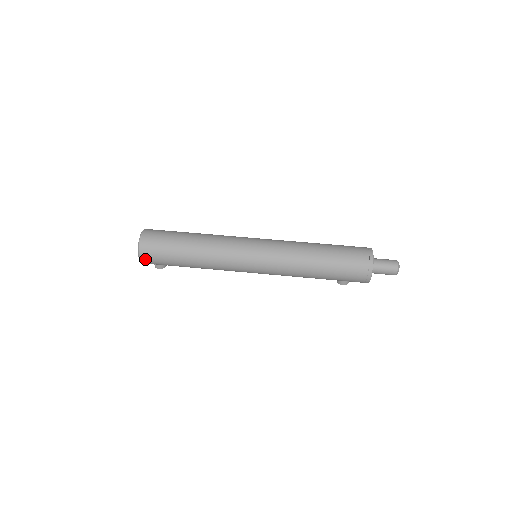
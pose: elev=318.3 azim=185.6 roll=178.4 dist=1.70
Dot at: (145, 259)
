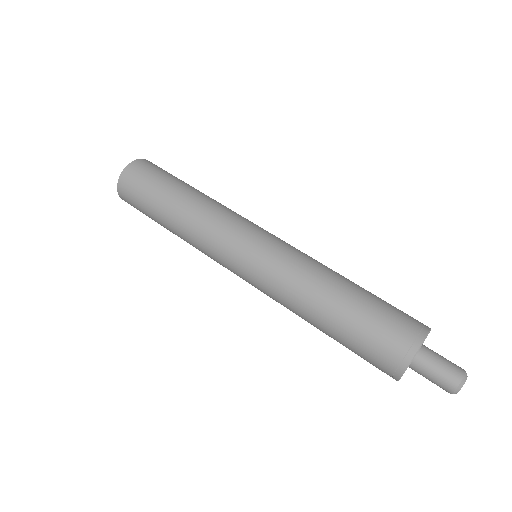
Dot at: (125, 201)
